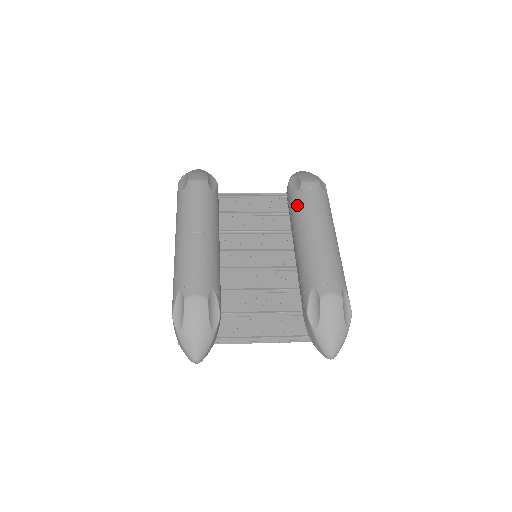
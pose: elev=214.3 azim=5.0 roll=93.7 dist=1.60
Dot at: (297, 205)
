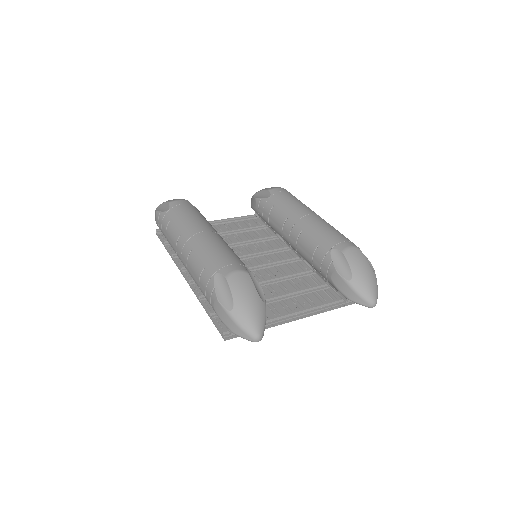
Dot at: (275, 205)
